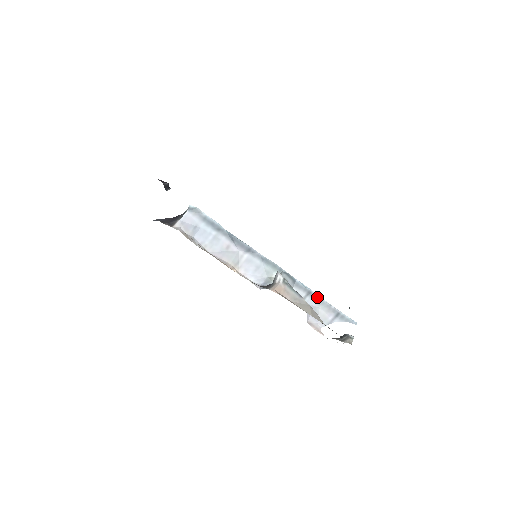
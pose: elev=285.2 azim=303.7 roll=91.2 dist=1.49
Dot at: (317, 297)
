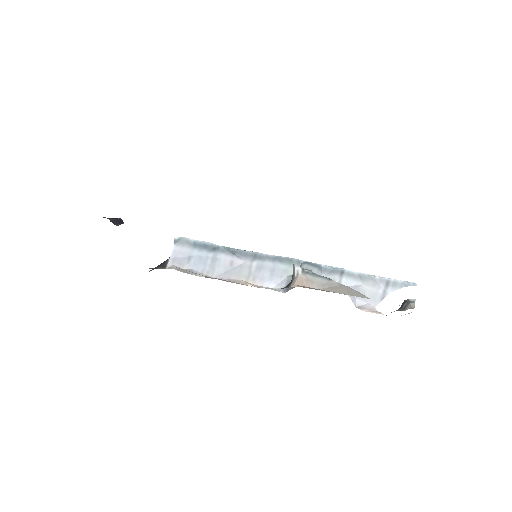
Dot at: (354, 274)
